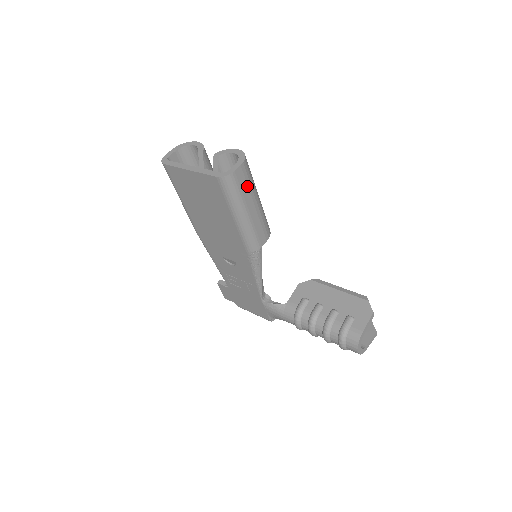
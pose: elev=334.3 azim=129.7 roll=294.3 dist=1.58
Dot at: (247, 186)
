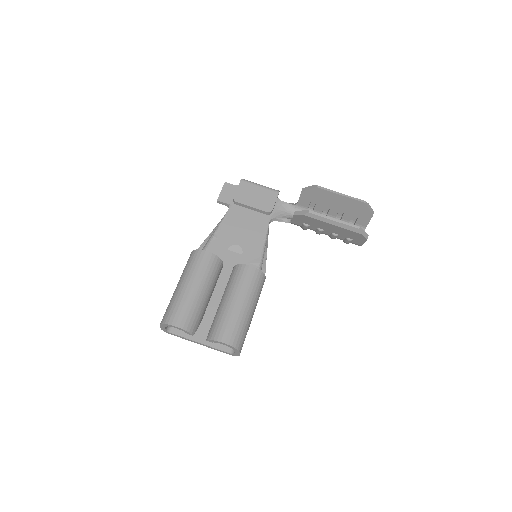
Dot at: (246, 334)
